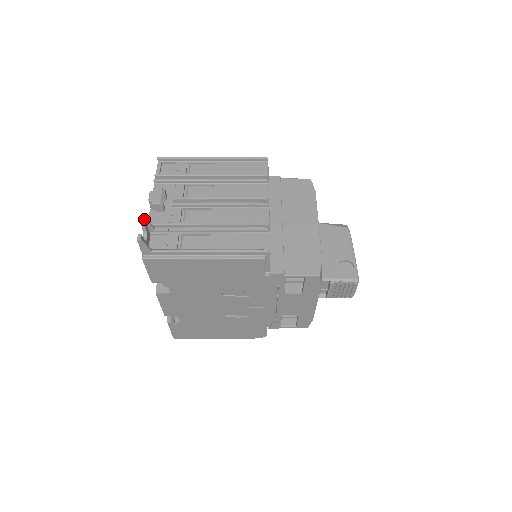
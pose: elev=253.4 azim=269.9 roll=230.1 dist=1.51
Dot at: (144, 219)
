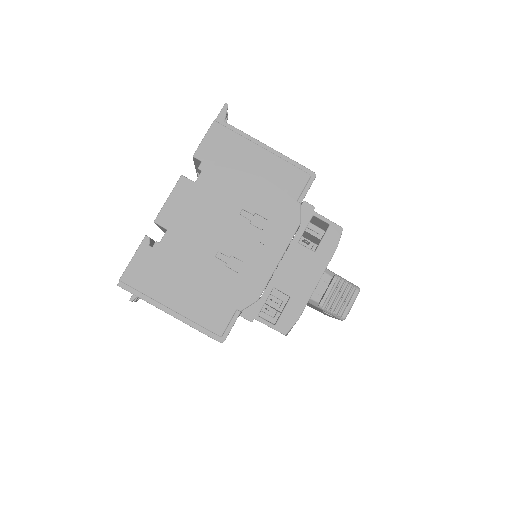
Dot at: occluded
